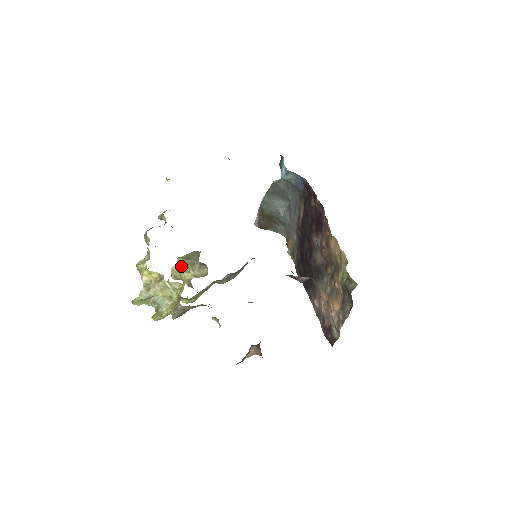
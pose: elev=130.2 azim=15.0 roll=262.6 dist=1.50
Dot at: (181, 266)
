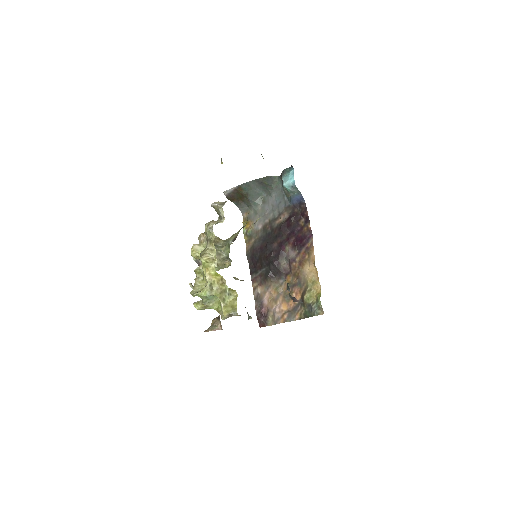
Dot at: occluded
